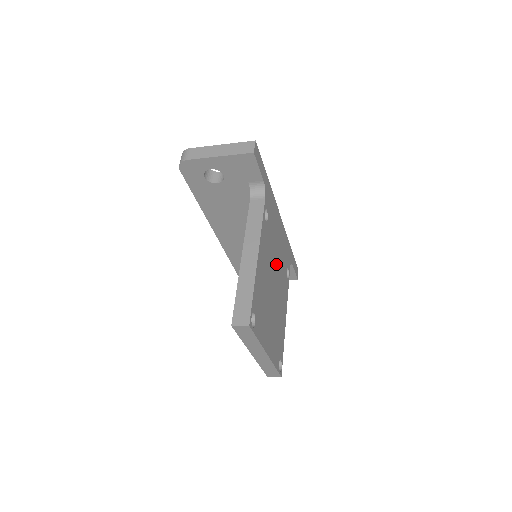
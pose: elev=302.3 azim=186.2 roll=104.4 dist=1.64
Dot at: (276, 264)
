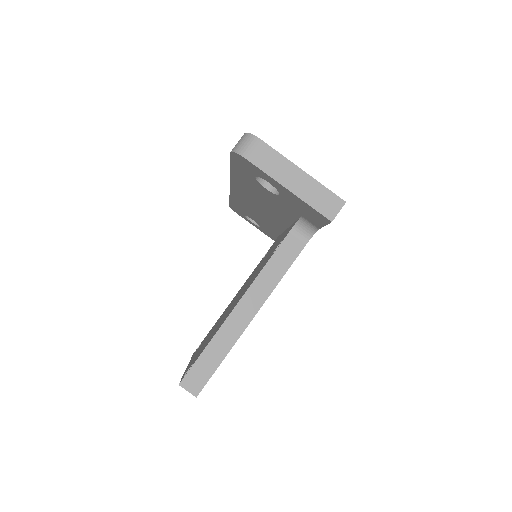
Dot at: occluded
